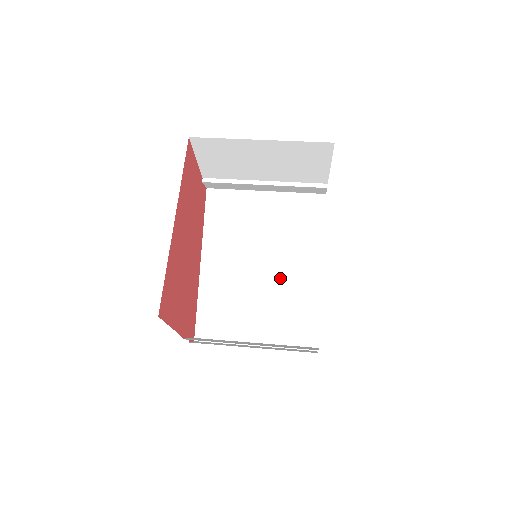
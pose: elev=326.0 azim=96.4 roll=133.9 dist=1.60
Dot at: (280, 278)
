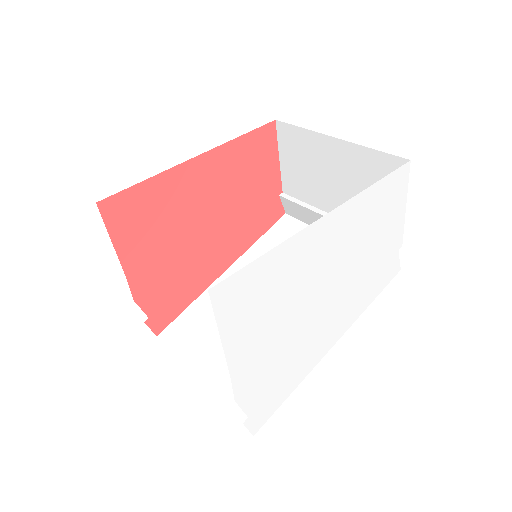
Dot at: occluded
